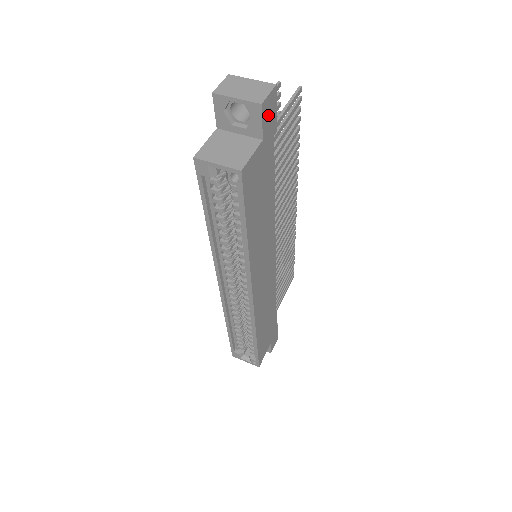
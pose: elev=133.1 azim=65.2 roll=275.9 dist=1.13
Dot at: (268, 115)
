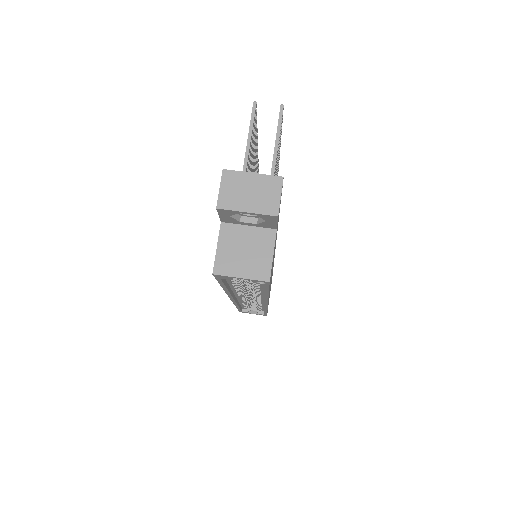
Dot at: occluded
